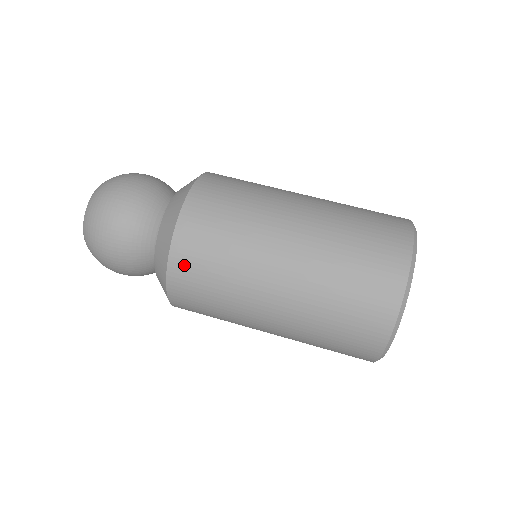
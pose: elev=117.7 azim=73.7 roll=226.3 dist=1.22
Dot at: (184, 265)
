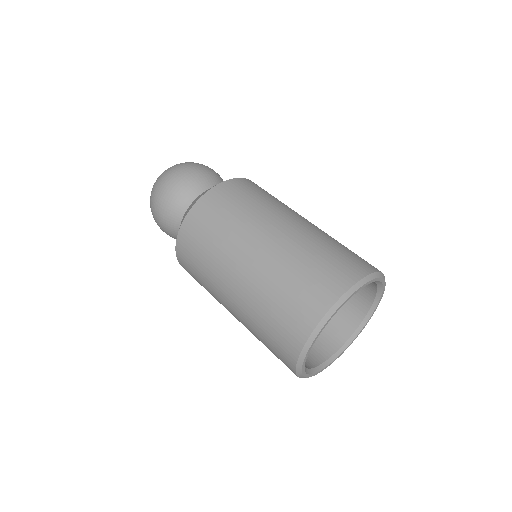
Dot at: (230, 189)
